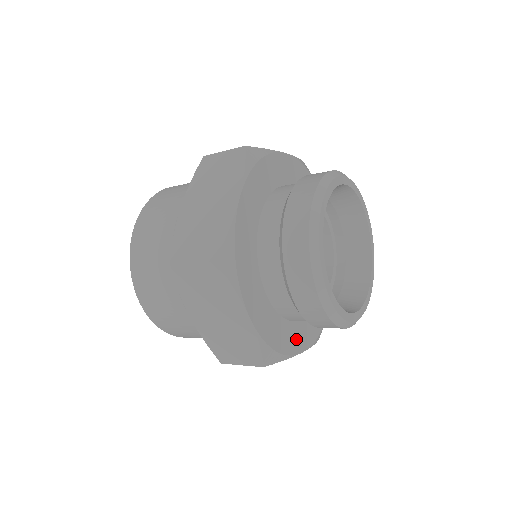
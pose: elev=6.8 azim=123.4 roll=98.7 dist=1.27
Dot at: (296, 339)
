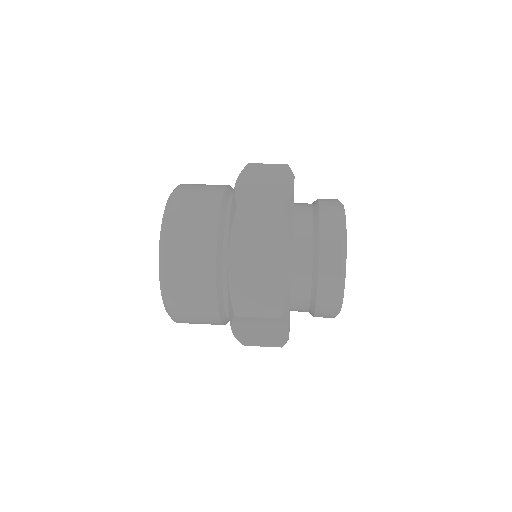
Dot at: occluded
